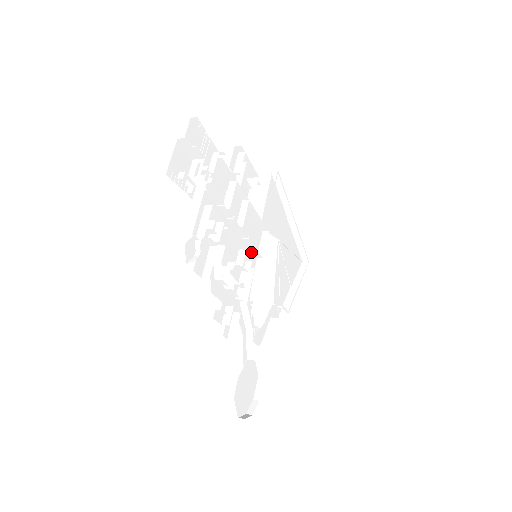
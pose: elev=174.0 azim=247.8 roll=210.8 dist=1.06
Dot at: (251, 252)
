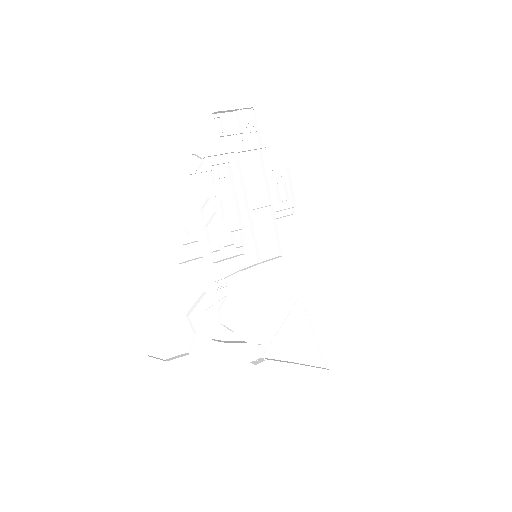
Dot at: (254, 250)
